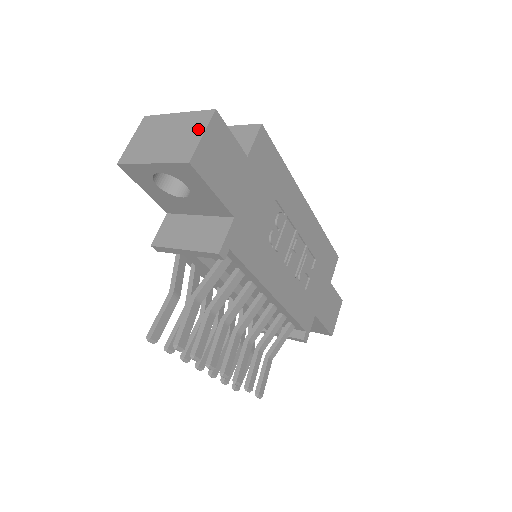
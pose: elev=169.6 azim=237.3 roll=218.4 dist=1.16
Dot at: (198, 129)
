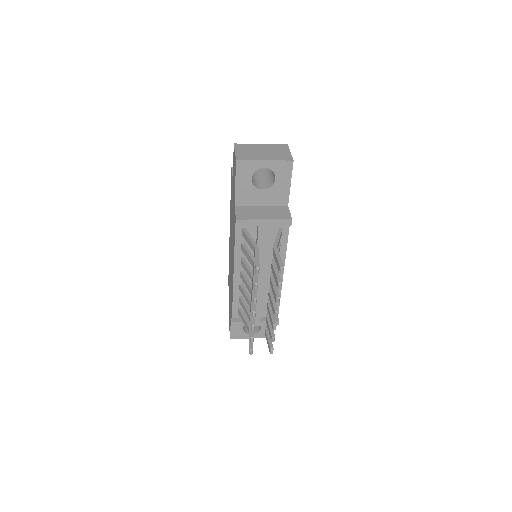
Dot at: (284, 150)
